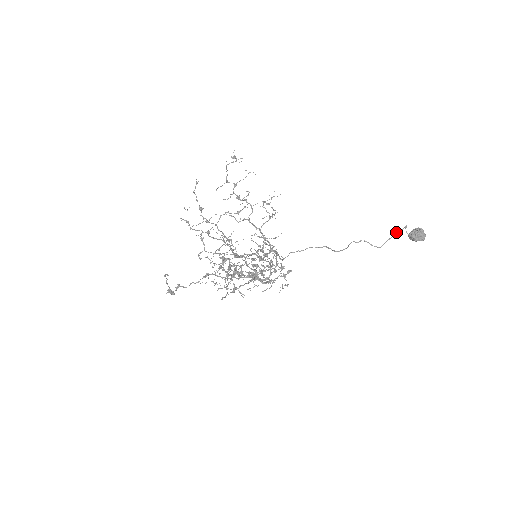
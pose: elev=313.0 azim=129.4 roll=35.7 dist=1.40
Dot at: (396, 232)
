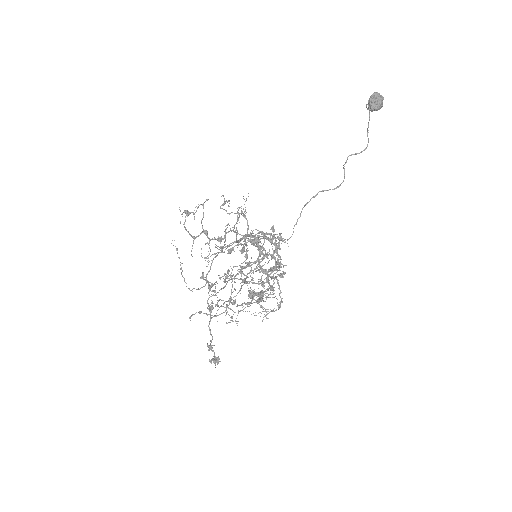
Dot at: occluded
